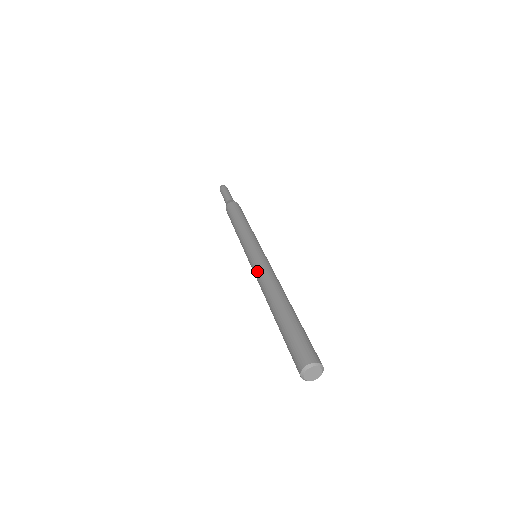
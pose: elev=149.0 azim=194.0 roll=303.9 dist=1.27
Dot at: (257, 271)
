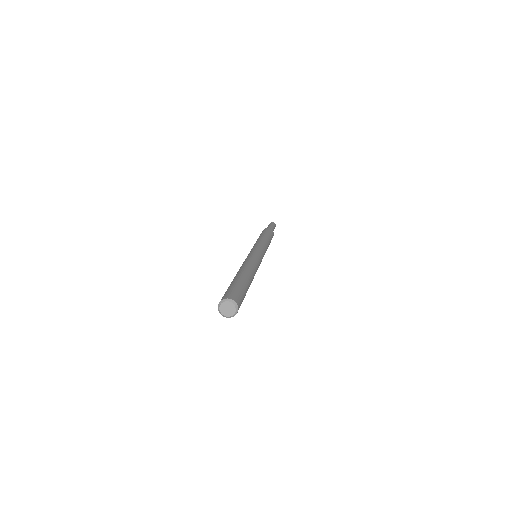
Dot at: (249, 257)
